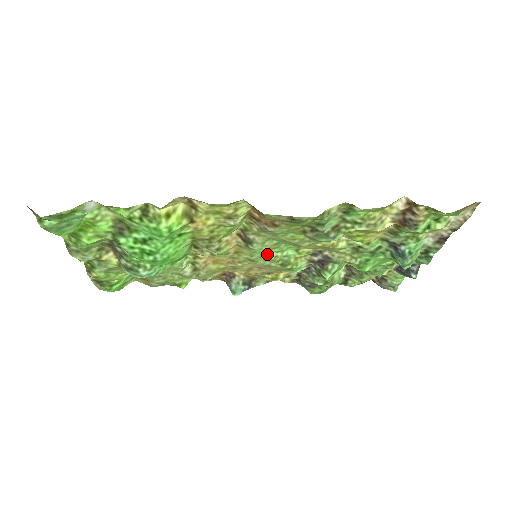
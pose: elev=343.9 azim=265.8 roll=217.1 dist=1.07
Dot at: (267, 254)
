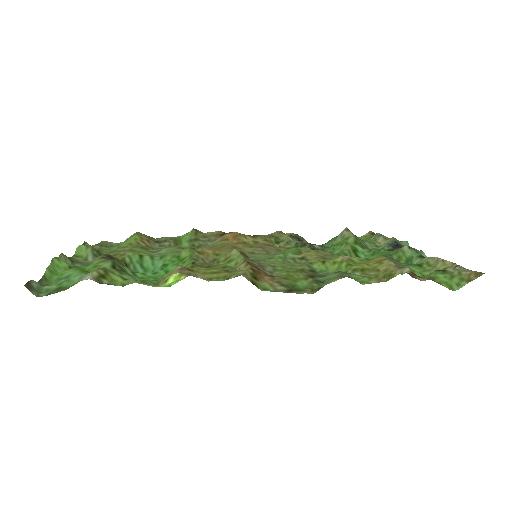
Dot at: (267, 255)
